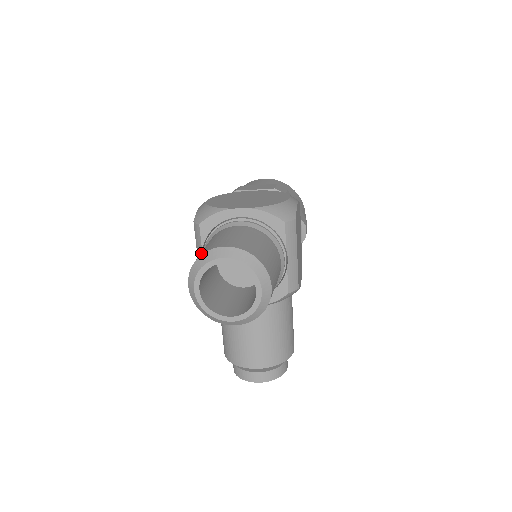
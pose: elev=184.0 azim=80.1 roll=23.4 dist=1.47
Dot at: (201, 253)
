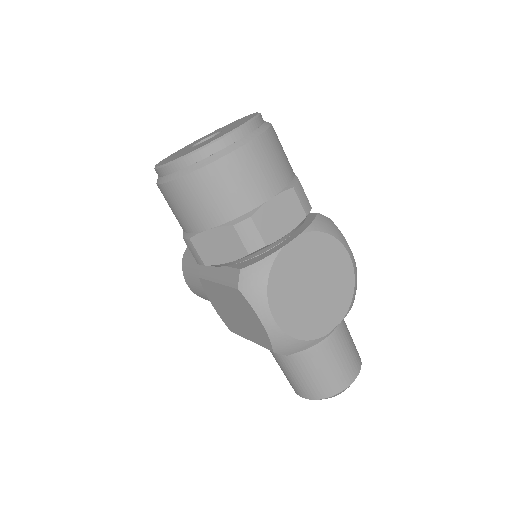
Dot at: (325, 392)
